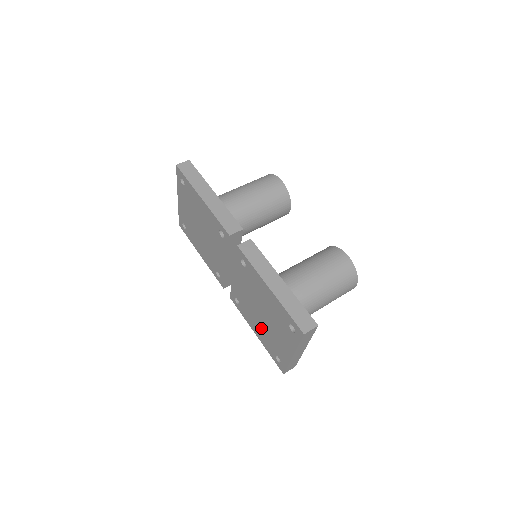
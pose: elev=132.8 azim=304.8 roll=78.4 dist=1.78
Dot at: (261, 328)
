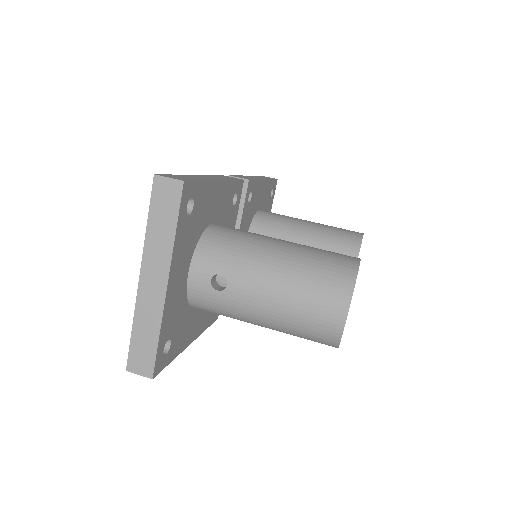
Dot at: occluded
